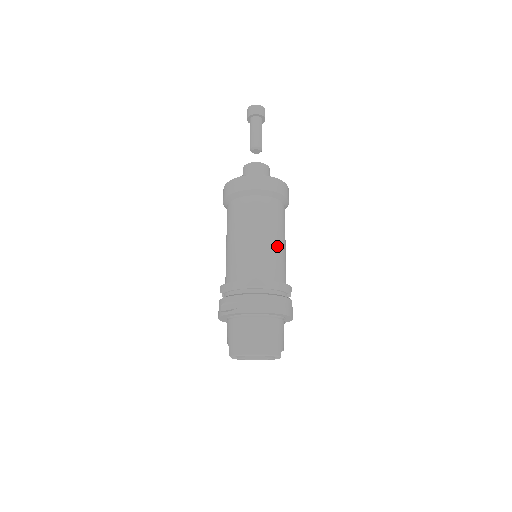
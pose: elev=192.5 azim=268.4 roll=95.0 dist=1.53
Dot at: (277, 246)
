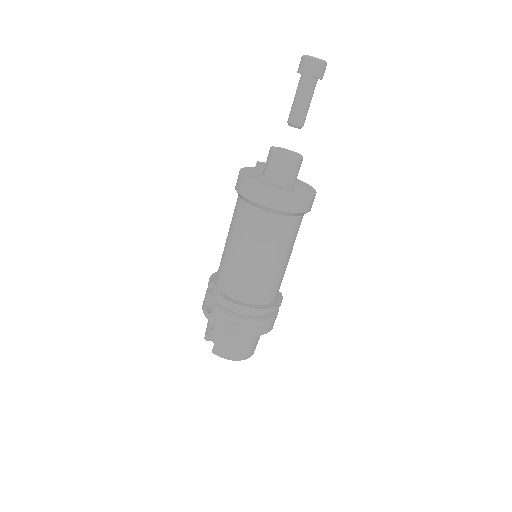
Dot at: (287, 264)
